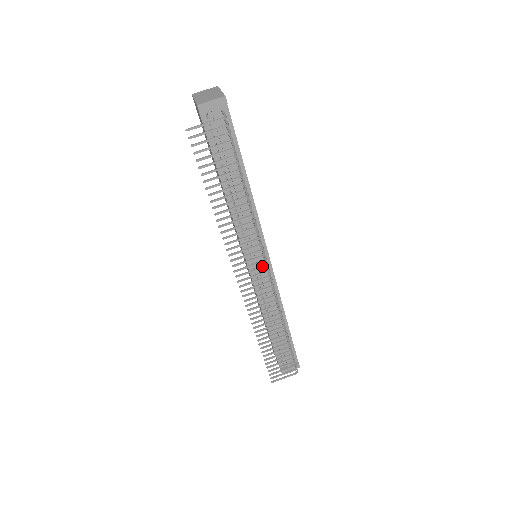
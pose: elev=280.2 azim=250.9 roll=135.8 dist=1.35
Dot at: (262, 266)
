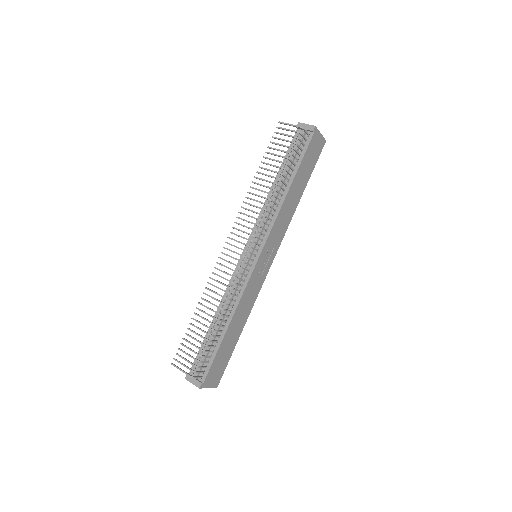
Dot at: occluded
